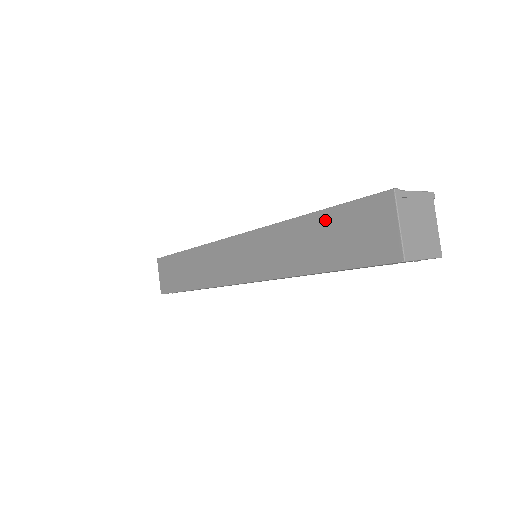
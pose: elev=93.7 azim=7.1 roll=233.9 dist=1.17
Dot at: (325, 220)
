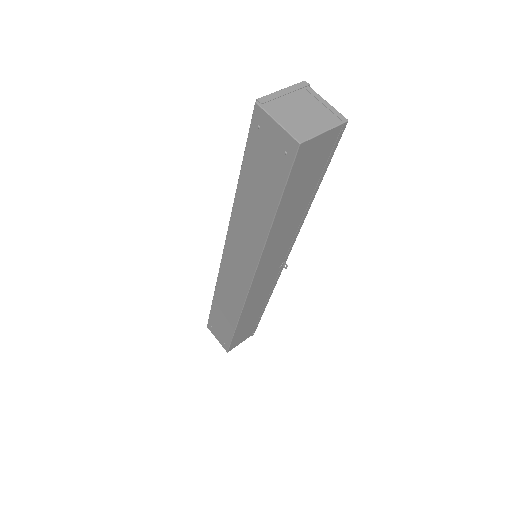
Dot at: occluded
